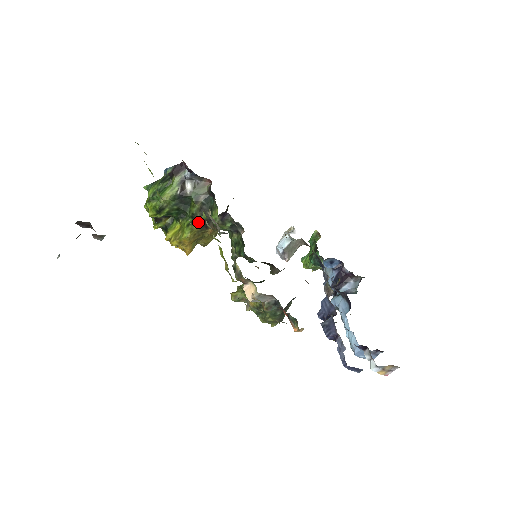
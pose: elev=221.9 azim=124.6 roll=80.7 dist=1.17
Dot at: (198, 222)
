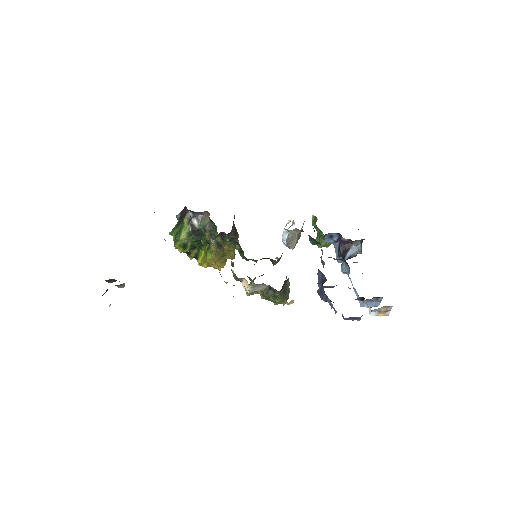
Dot at: (213, 245)
